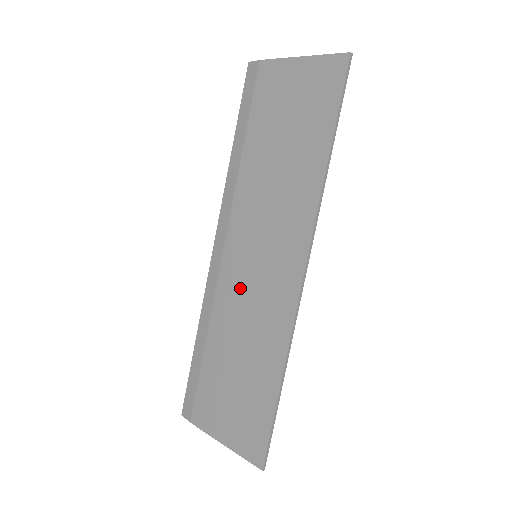
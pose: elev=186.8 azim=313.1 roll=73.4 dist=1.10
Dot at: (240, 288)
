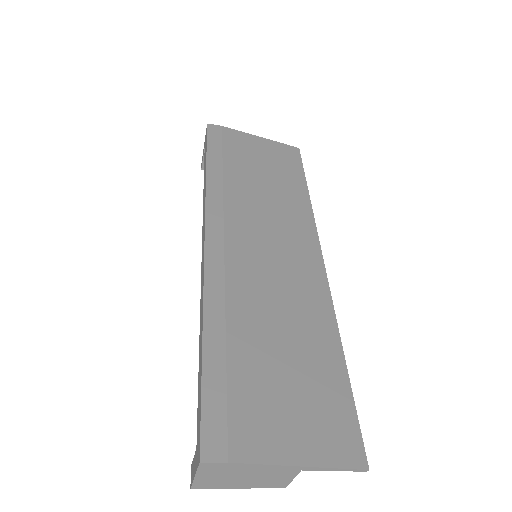
Dot at: (260, 276)
